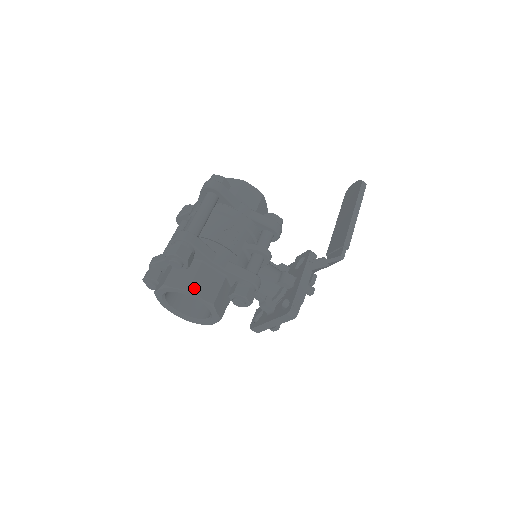
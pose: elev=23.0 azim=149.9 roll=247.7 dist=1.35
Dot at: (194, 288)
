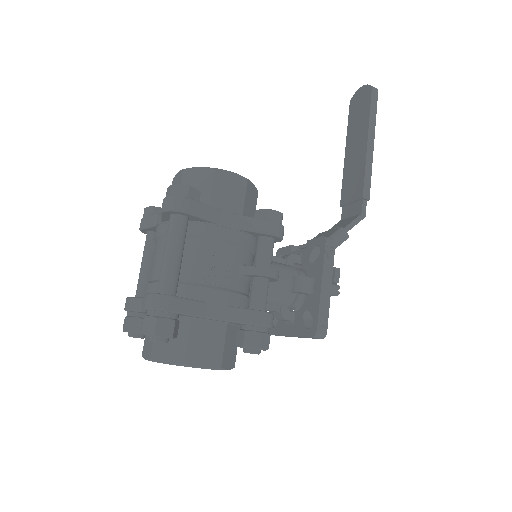
Dot at: (191, 359)
